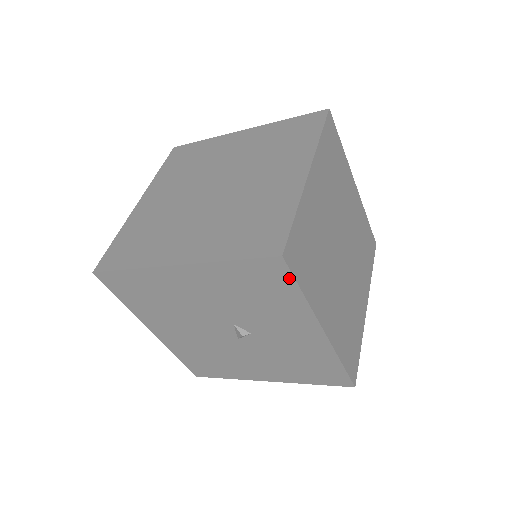
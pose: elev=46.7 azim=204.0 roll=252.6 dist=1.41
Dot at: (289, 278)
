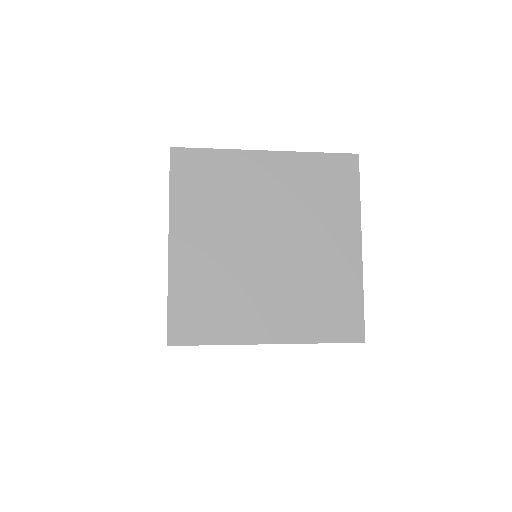
Dot at: (193, 345)
